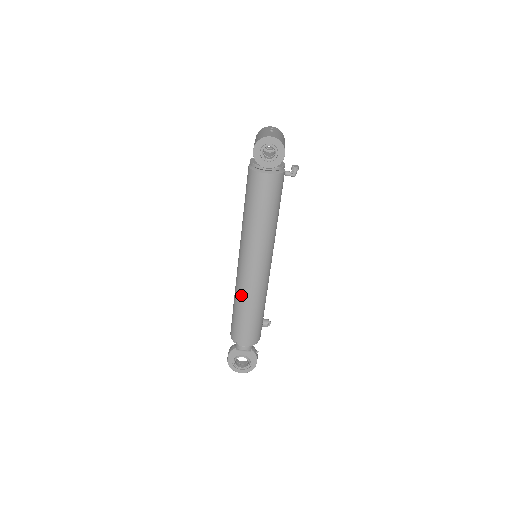
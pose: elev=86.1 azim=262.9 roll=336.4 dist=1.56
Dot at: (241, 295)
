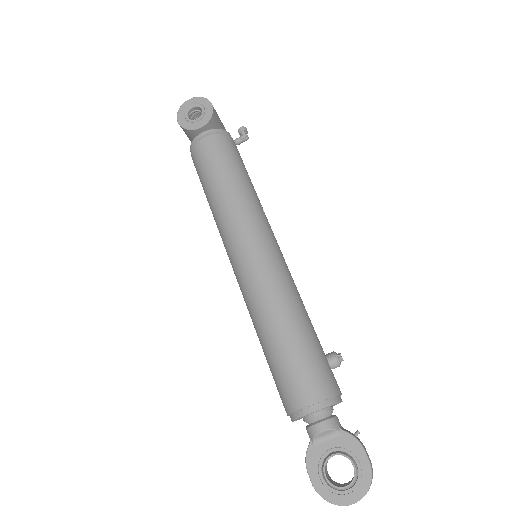
Dot at: (257, 312)
